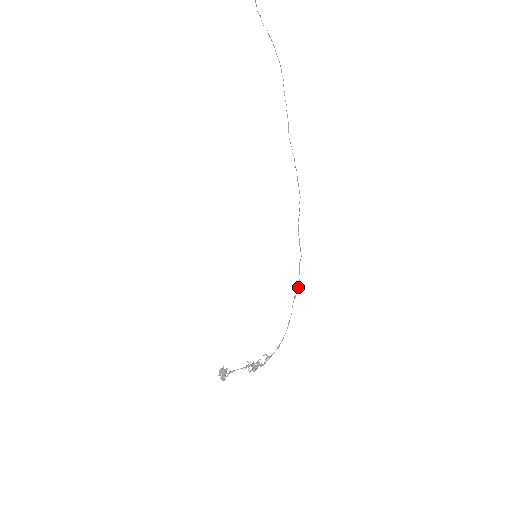
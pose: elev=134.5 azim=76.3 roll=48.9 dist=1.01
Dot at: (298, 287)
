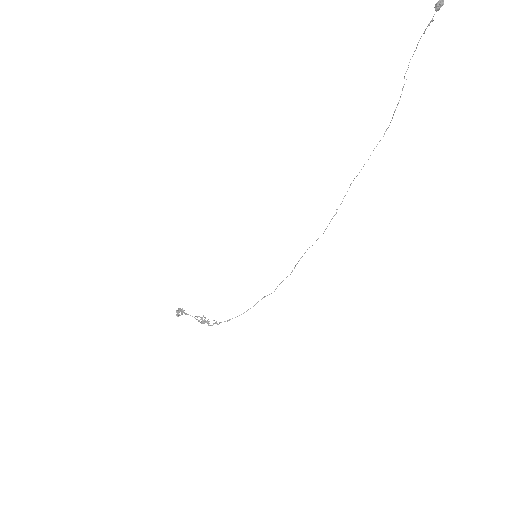
Dot at: occluded
